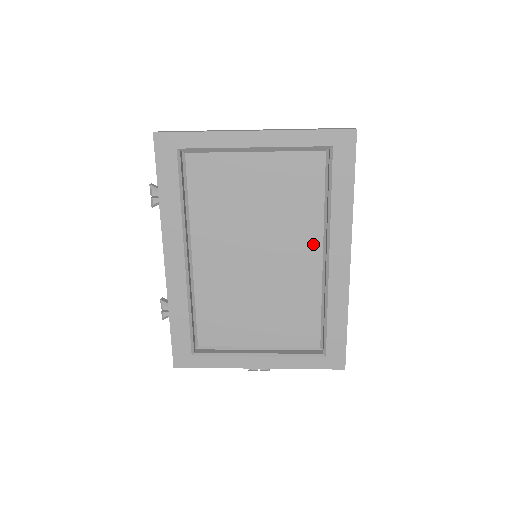
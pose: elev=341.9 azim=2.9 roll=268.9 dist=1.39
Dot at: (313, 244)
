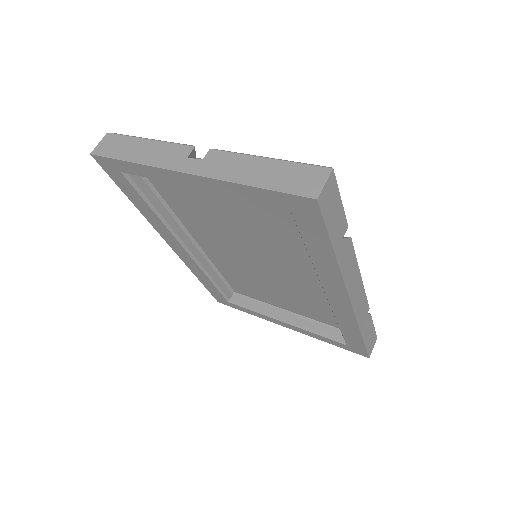
Dot at: (311, 268)
